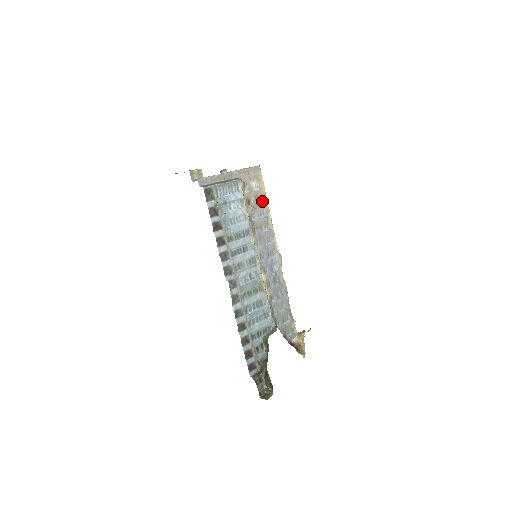
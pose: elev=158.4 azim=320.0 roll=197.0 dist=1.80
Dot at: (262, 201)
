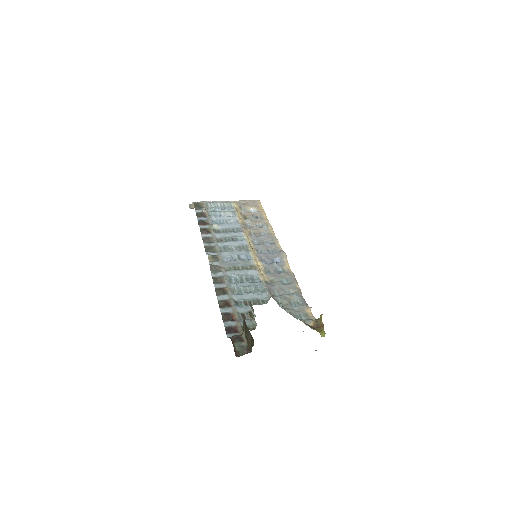
Dot at: (261, 218)
